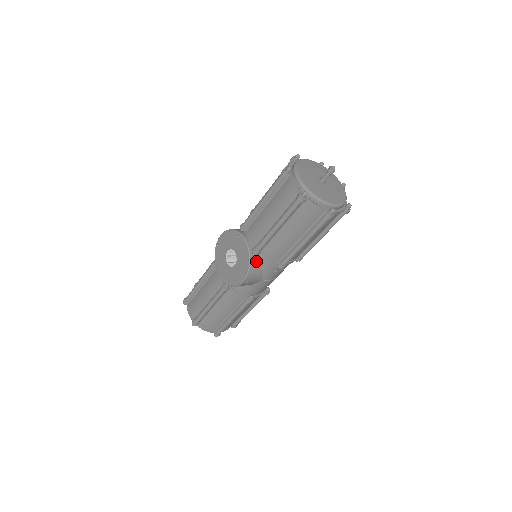
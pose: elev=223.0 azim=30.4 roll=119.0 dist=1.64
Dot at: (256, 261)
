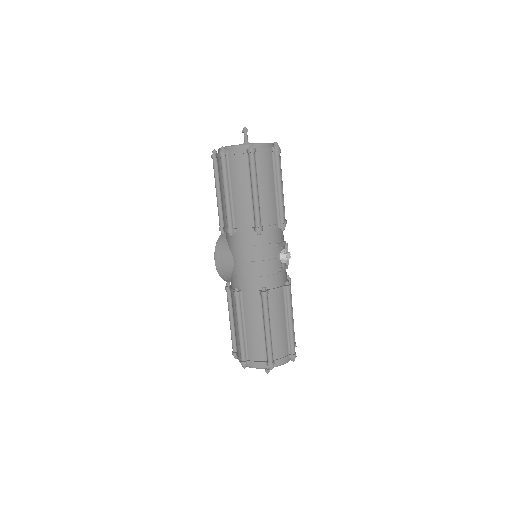
Dot at: (224, 239)
